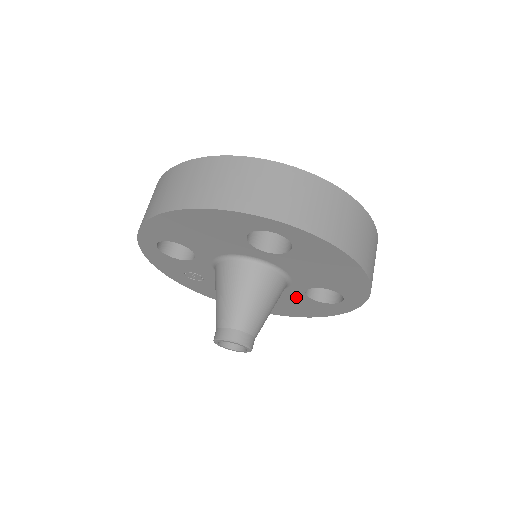
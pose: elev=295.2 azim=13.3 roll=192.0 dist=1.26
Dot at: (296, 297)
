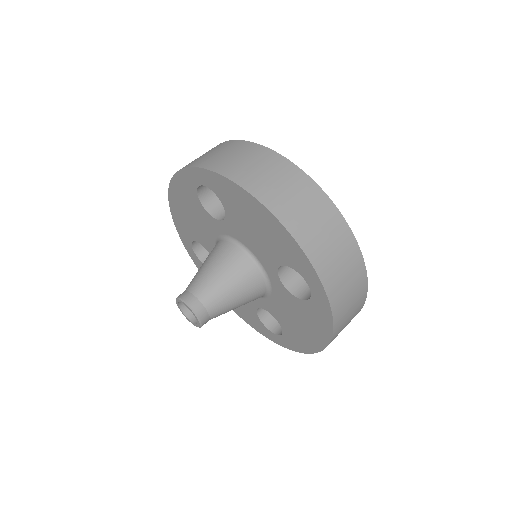
Dot at: (287, 299)
